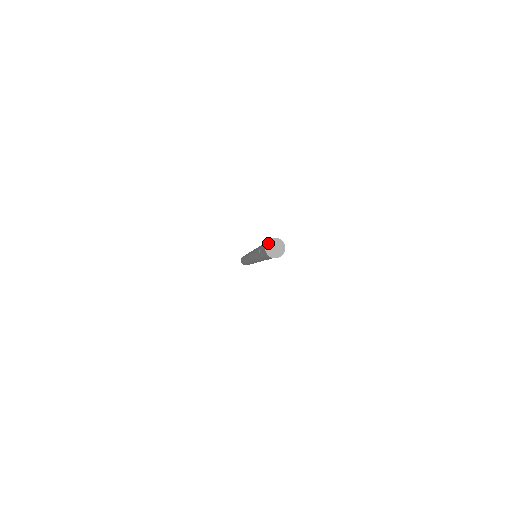
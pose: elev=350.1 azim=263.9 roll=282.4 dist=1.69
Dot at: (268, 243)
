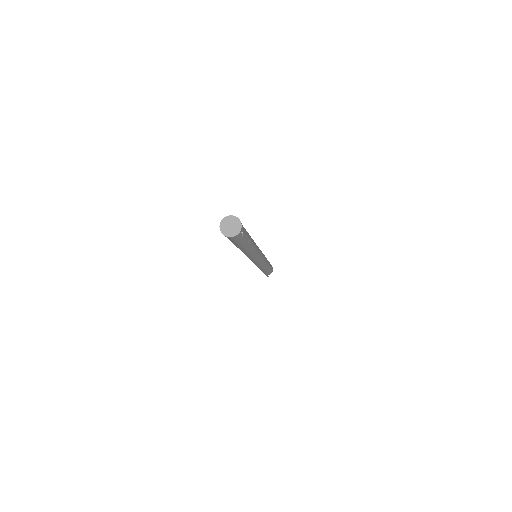
Dot at: (226, 218)
